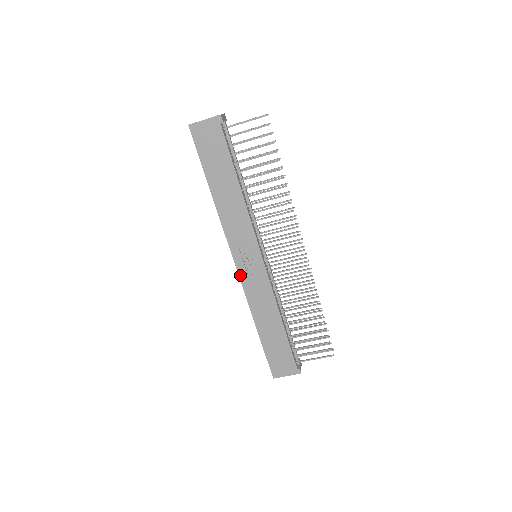
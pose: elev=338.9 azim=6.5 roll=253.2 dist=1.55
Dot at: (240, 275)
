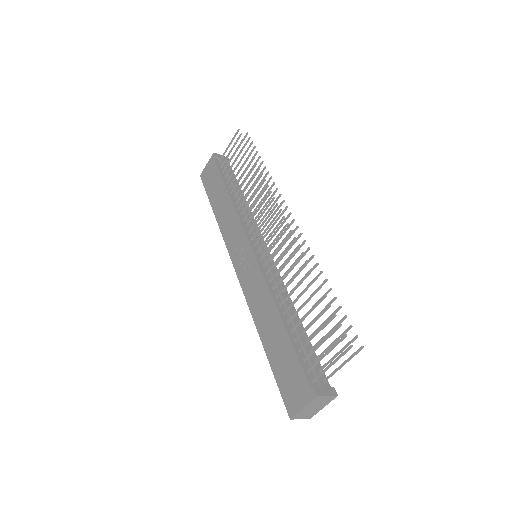
Dot at: (240, 280)
